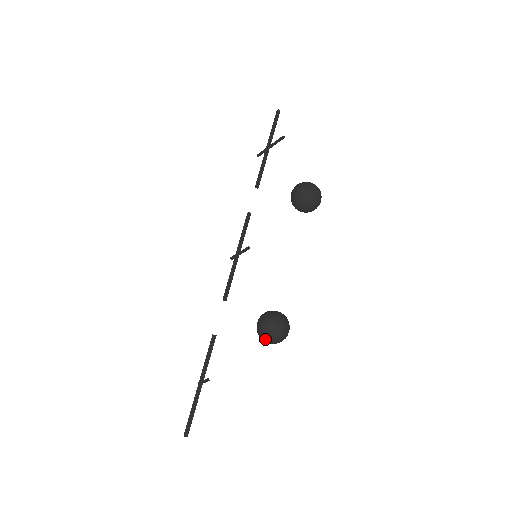
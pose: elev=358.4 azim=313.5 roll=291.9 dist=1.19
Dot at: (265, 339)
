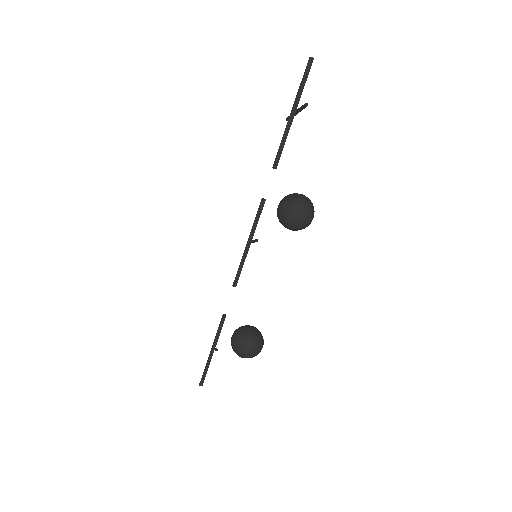
Dot at: occluded
